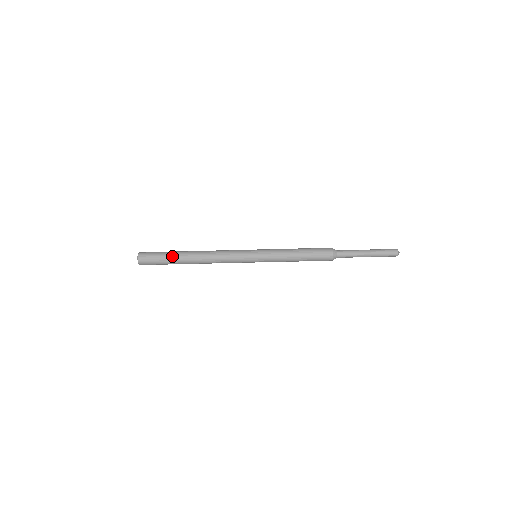
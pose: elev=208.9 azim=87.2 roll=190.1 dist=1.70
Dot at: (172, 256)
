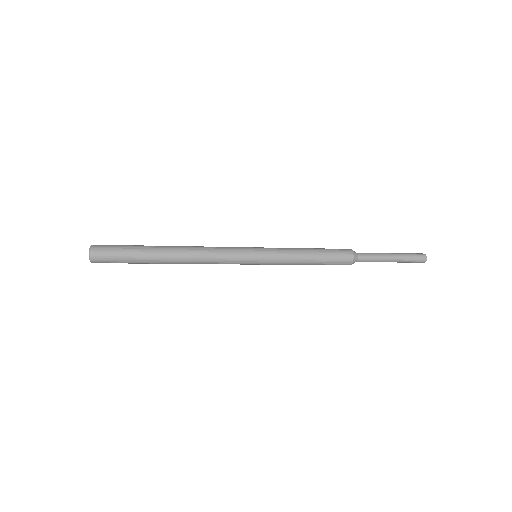
Dot at: (141, 257)
